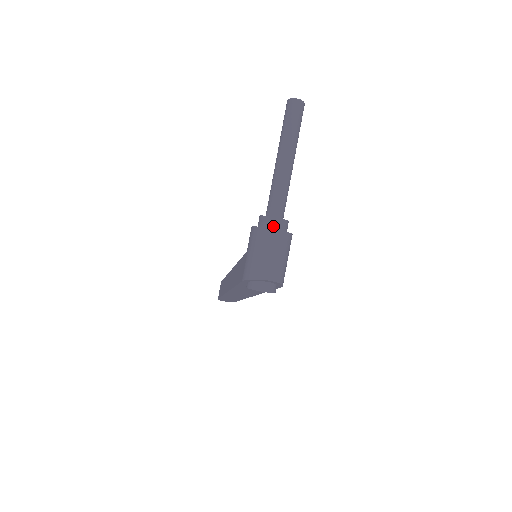
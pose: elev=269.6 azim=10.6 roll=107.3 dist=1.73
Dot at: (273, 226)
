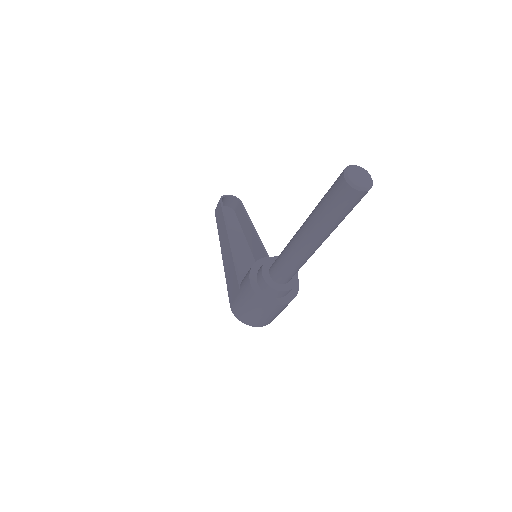
Dot at: (274, 295)
